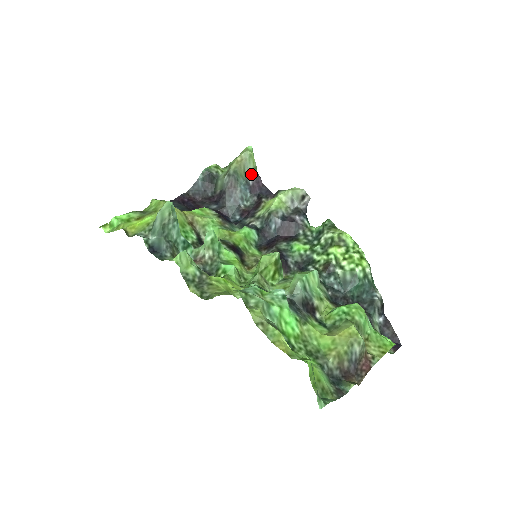
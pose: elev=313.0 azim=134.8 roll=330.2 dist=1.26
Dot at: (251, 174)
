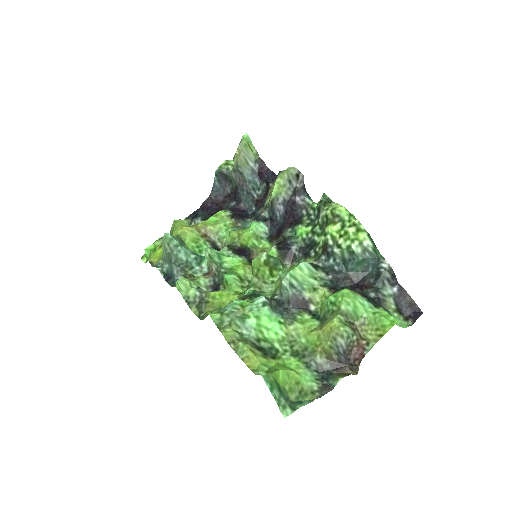
Dot at: (254, 162)
